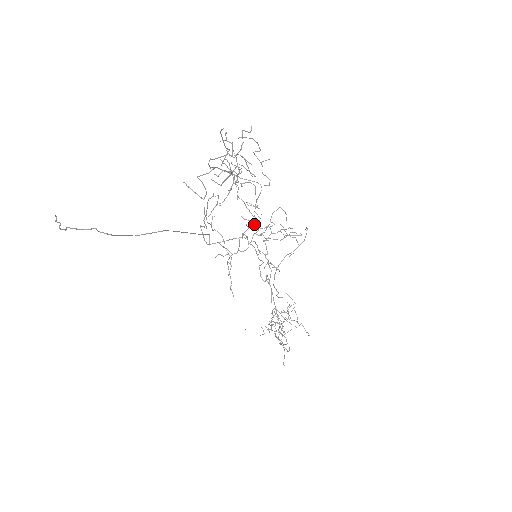
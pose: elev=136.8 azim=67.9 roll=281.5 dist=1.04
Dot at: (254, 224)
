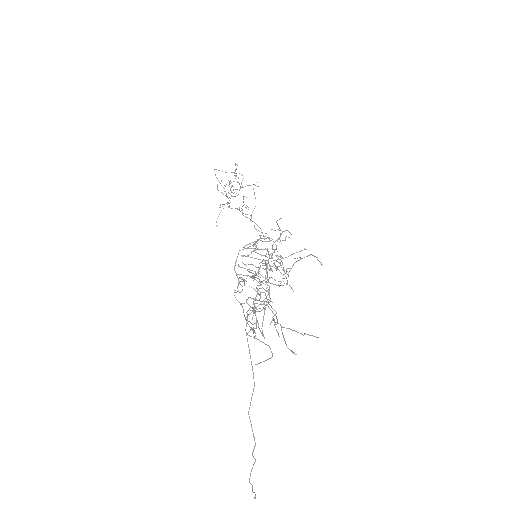
Dot at: occluded
